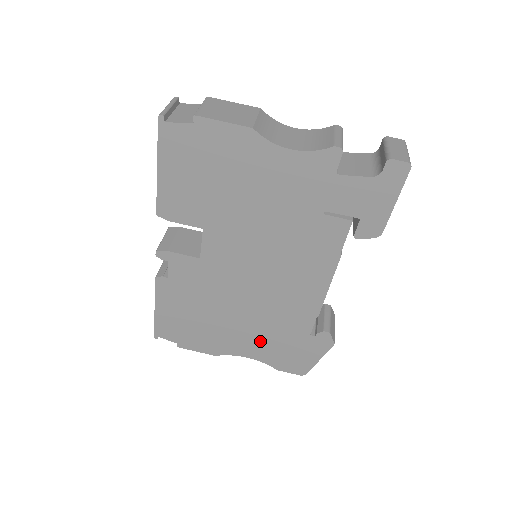
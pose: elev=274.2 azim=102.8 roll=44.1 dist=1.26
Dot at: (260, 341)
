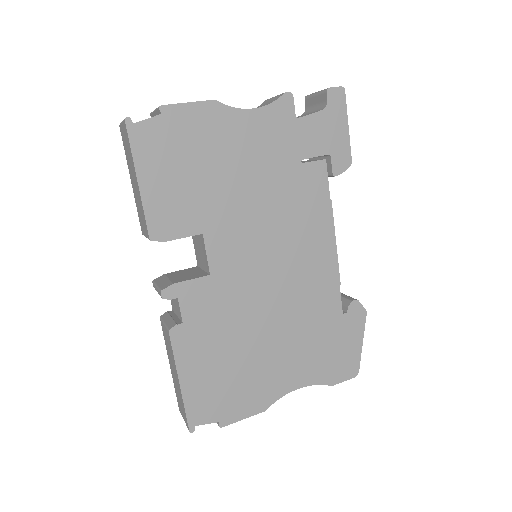
Dot at: (302, 355)
